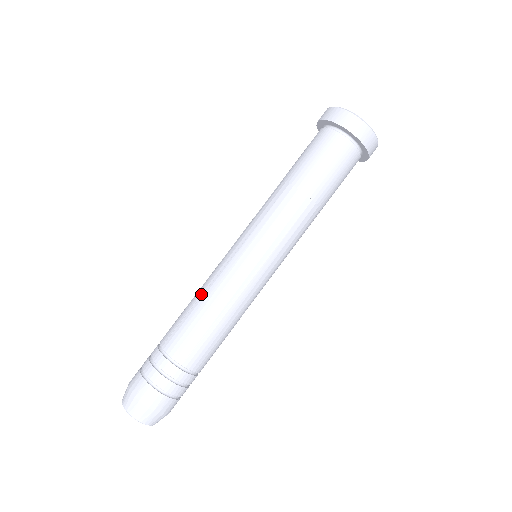
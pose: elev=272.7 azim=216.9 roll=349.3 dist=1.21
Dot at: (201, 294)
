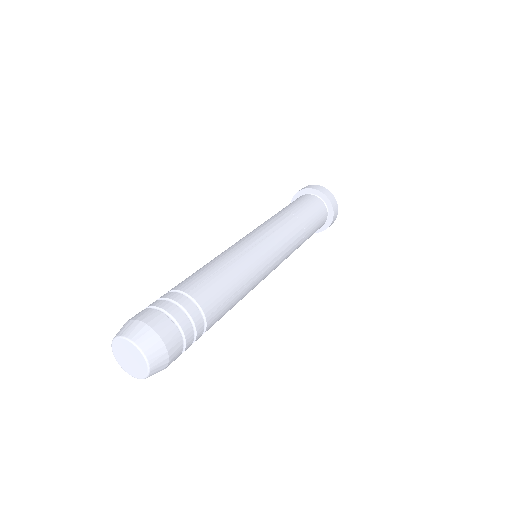
Dot at: occluded
